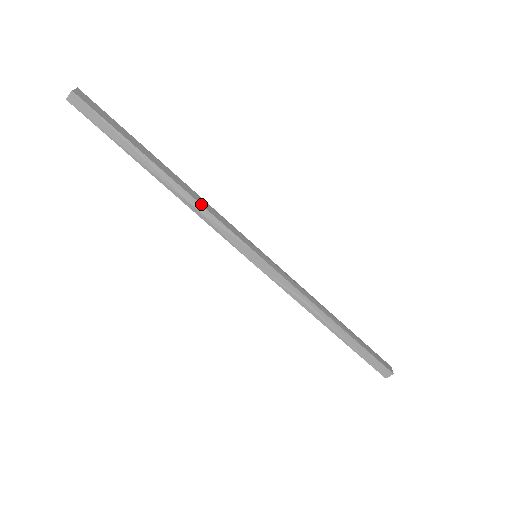
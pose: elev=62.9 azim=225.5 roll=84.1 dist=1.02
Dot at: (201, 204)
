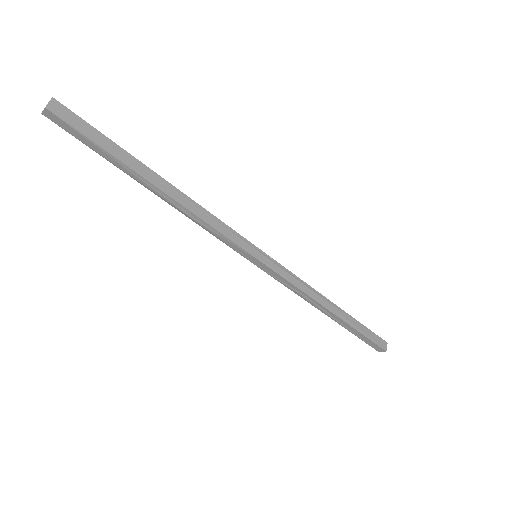
Dot at: (196, 215)
